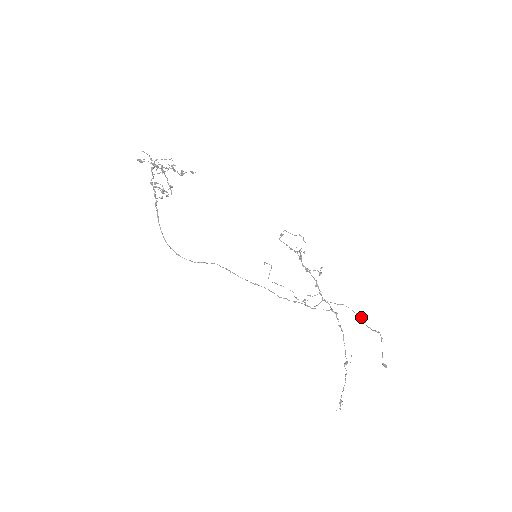
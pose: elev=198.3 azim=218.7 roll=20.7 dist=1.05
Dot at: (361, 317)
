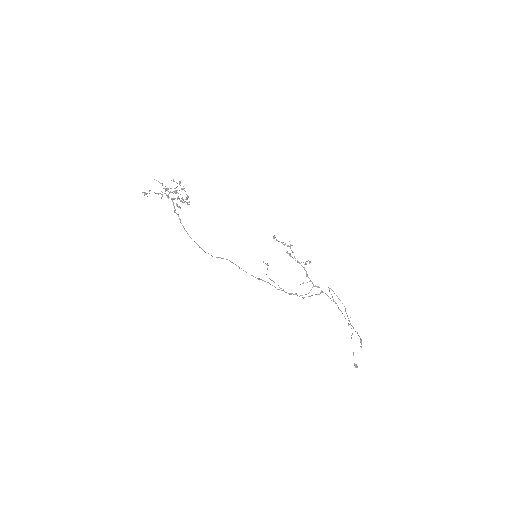
Dot at: occluded
